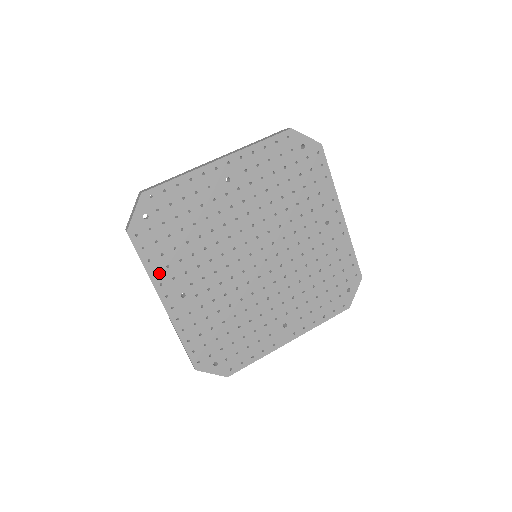
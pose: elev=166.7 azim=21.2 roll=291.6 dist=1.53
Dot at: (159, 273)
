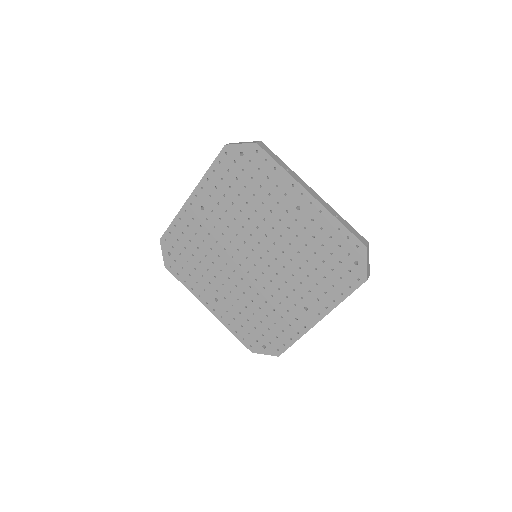
Dot at: (195, 288)
